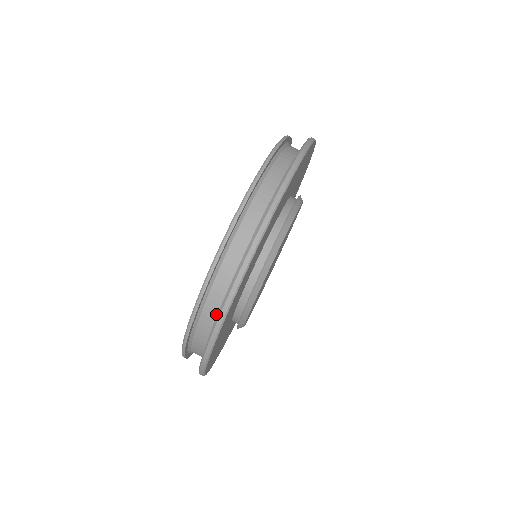
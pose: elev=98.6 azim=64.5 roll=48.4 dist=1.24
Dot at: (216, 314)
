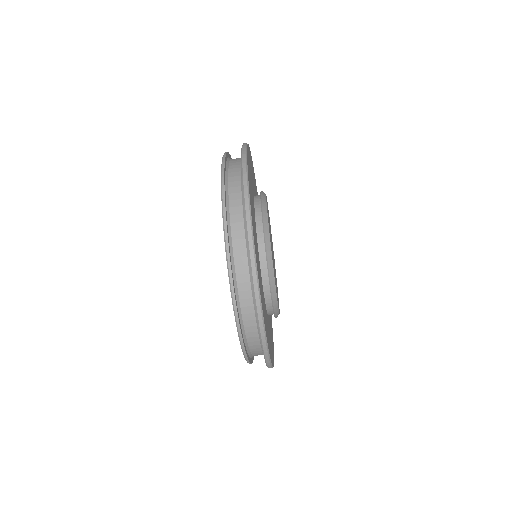
Dot at: (258, 338)
